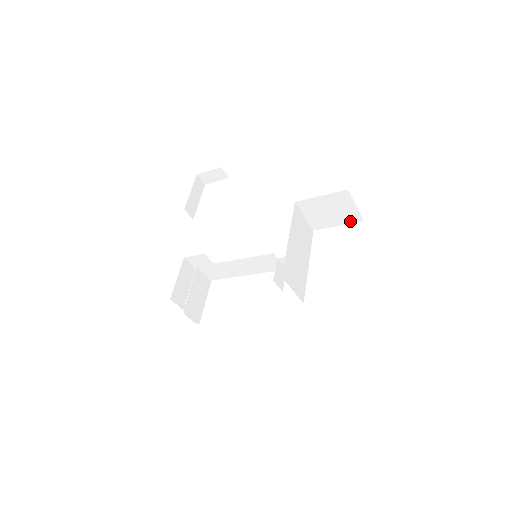
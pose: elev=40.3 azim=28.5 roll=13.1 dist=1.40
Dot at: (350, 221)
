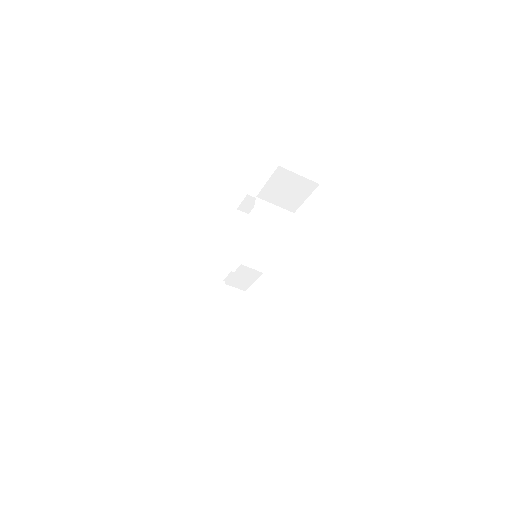
Dot at: (310, 190)
